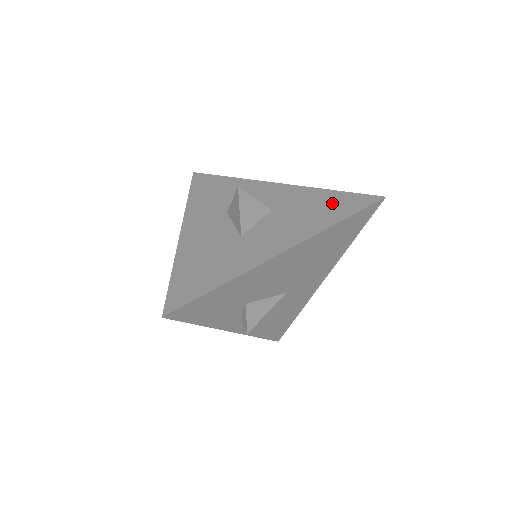
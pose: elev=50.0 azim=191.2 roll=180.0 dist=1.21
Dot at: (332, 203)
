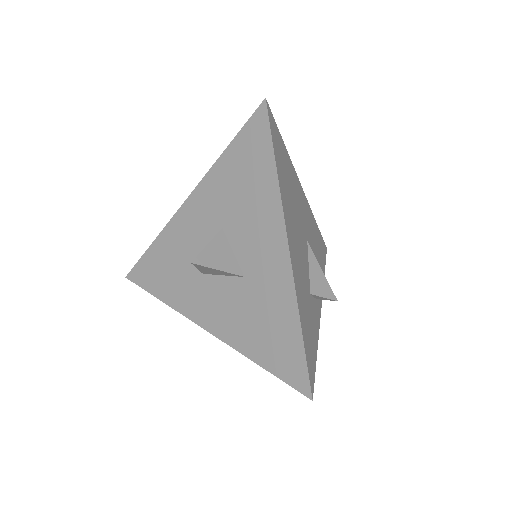
Dot at: (279, 341)
